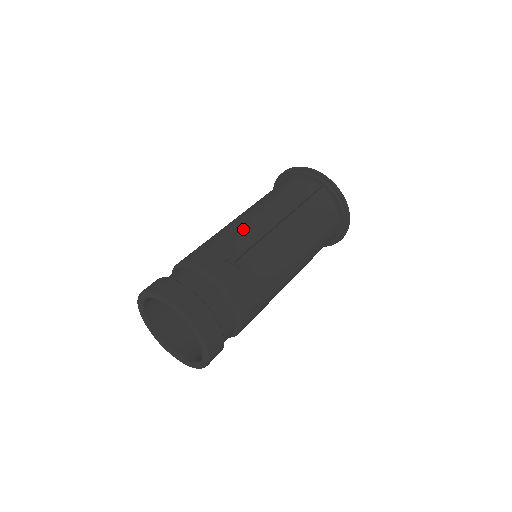
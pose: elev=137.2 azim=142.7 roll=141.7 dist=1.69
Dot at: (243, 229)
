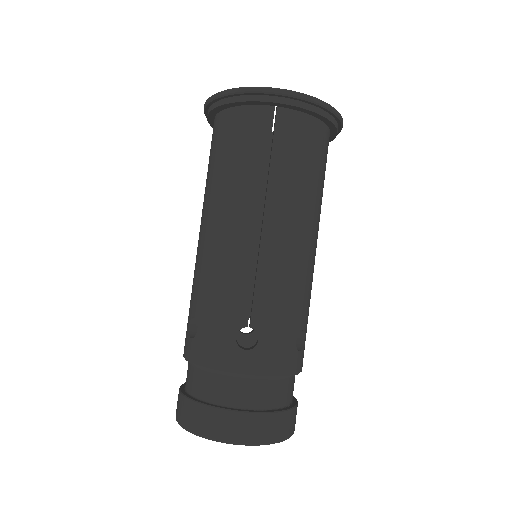
Dot at: (291, 280)
